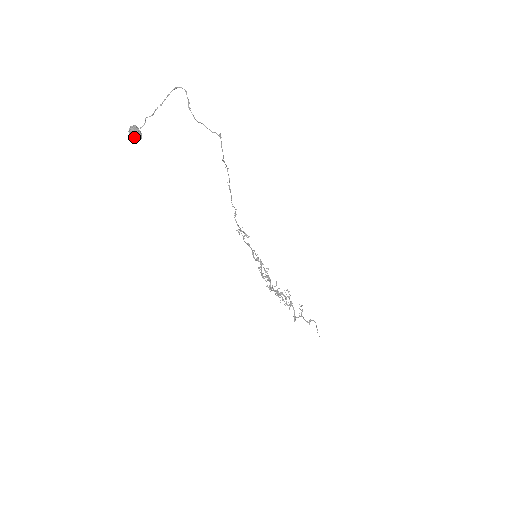
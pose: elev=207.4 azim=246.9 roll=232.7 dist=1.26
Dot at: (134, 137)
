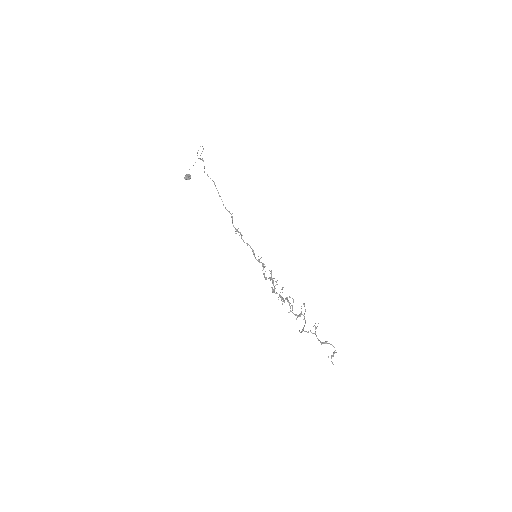
Dot at: (185, 179)
